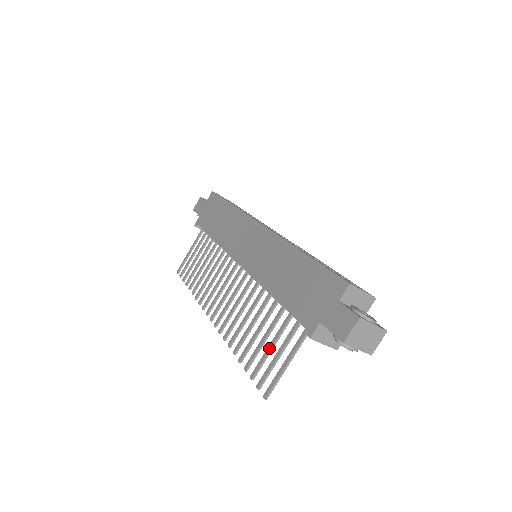
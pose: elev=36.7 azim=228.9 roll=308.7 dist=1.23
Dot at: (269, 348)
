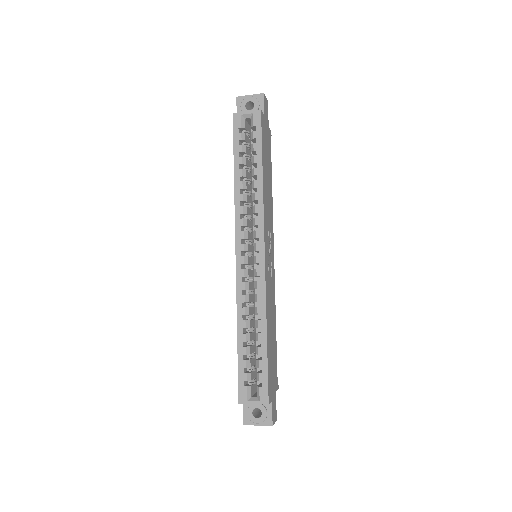
Dot at: occluded
